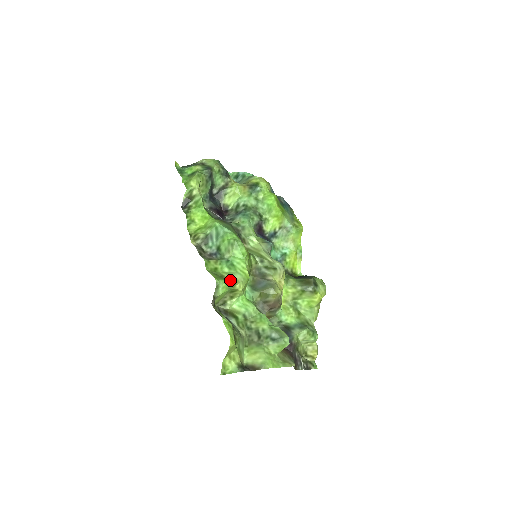
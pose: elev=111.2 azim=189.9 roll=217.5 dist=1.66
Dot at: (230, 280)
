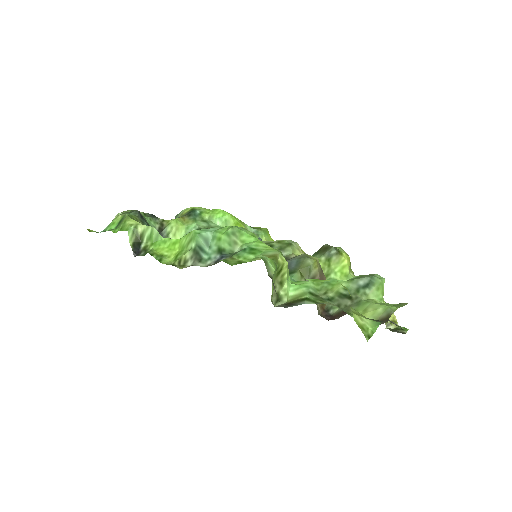
Dot at: occluded
